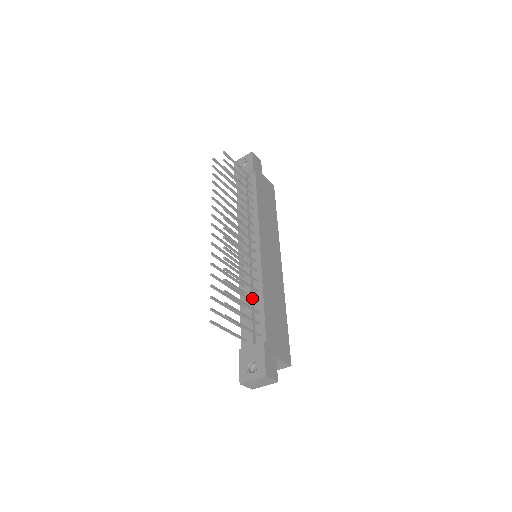
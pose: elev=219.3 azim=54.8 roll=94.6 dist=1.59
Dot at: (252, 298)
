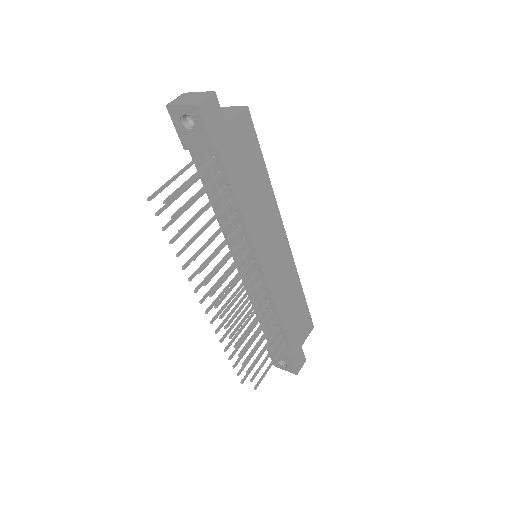
Dot at: occluded
